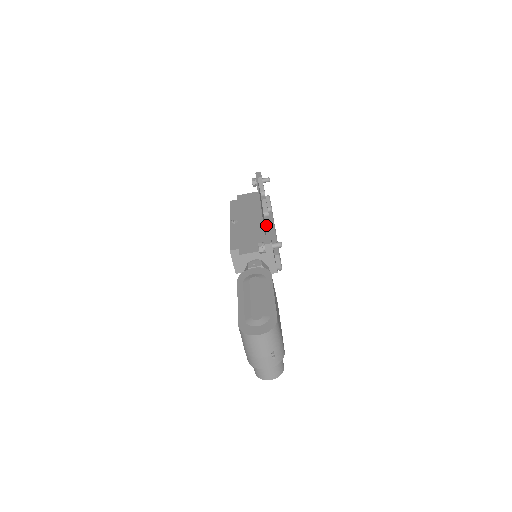
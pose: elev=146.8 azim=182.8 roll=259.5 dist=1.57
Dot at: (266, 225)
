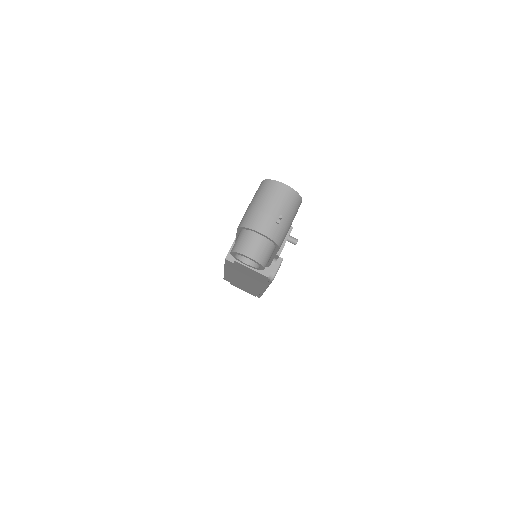
Dot at: occluded
